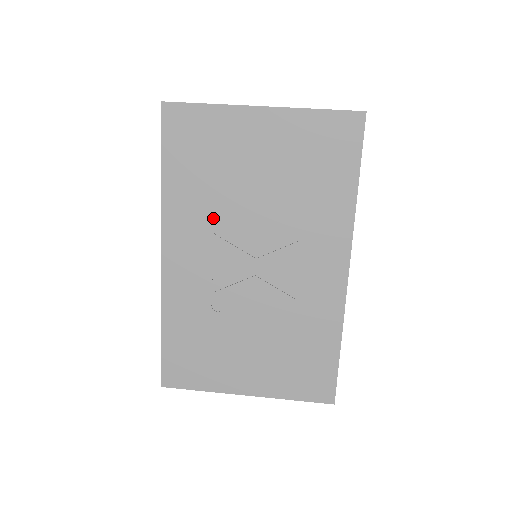
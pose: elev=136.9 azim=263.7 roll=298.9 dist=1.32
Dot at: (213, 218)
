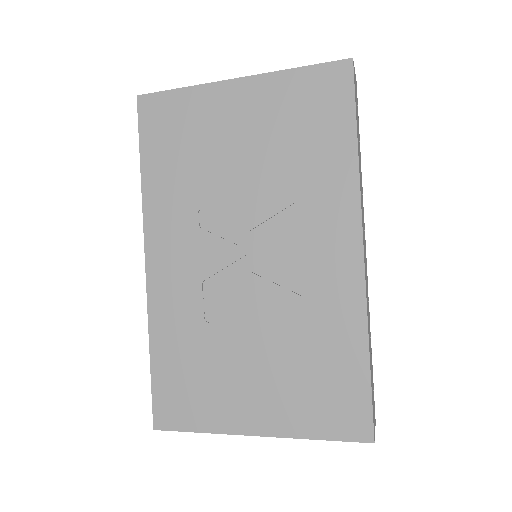
Dot at: (197, 209)
